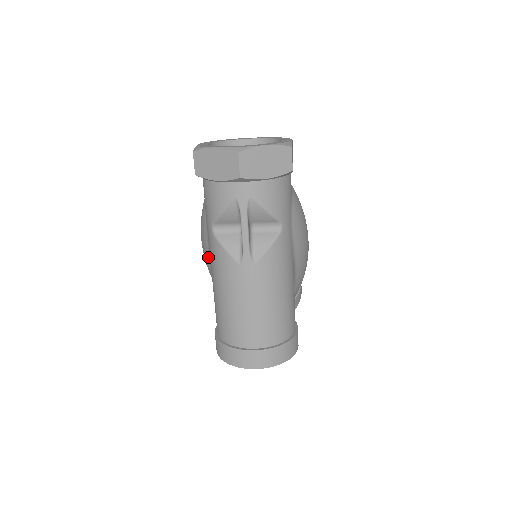
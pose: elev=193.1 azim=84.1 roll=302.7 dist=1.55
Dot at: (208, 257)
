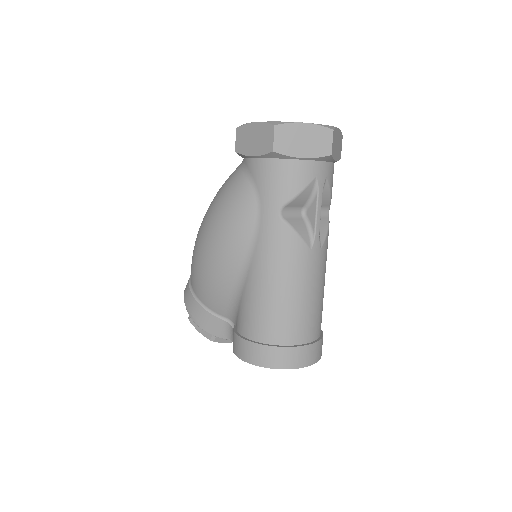
Dot at: (243, 253)
